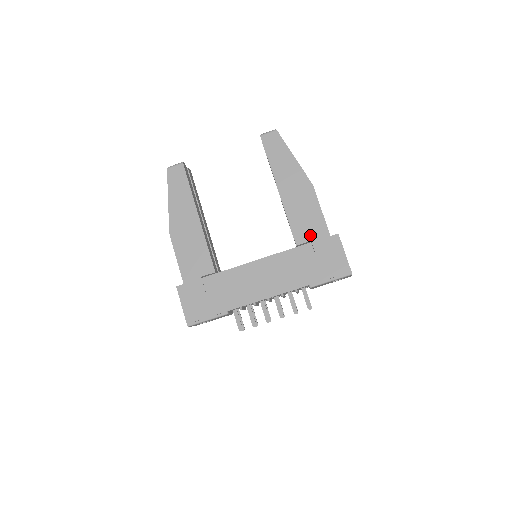
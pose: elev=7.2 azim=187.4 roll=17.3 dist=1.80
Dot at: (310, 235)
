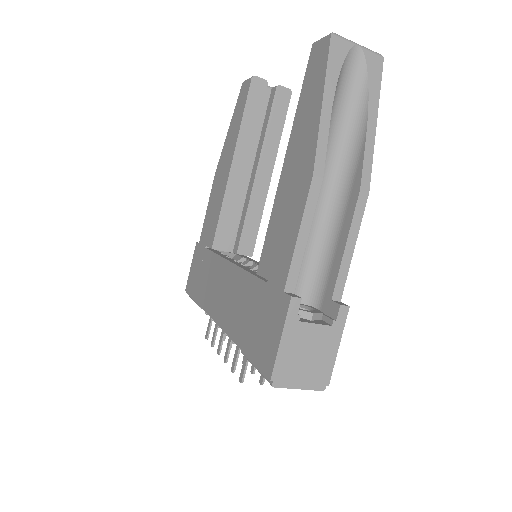
Dot at: (271, 269)
